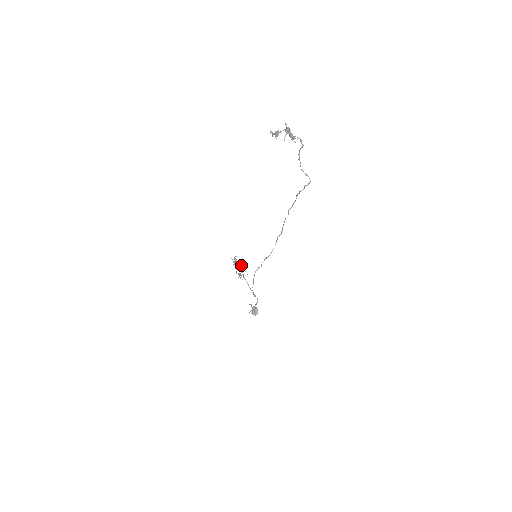
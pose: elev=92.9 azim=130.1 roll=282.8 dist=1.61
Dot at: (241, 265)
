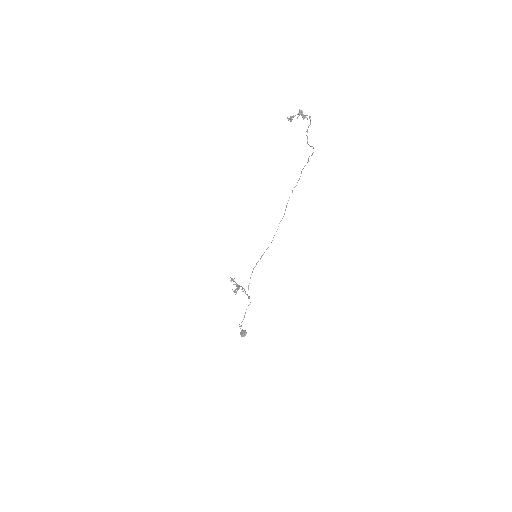
Dot at: (238, 285)
